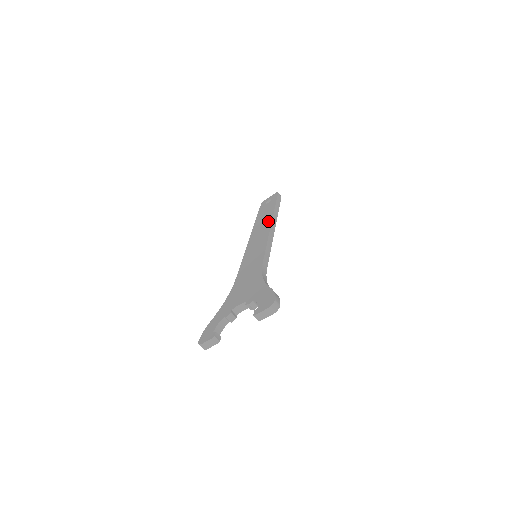
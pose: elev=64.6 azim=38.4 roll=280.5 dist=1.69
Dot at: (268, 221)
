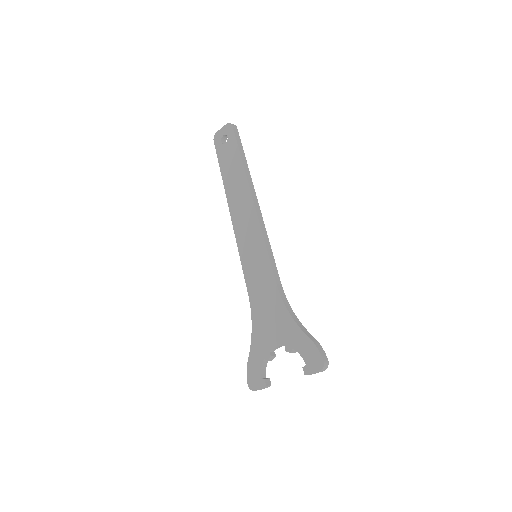
Dot at: (245, 192)
